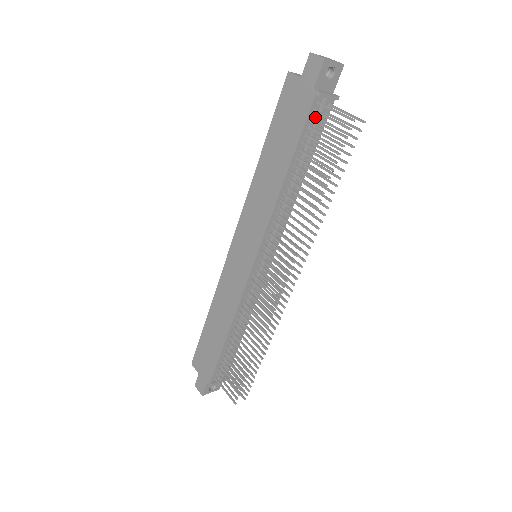
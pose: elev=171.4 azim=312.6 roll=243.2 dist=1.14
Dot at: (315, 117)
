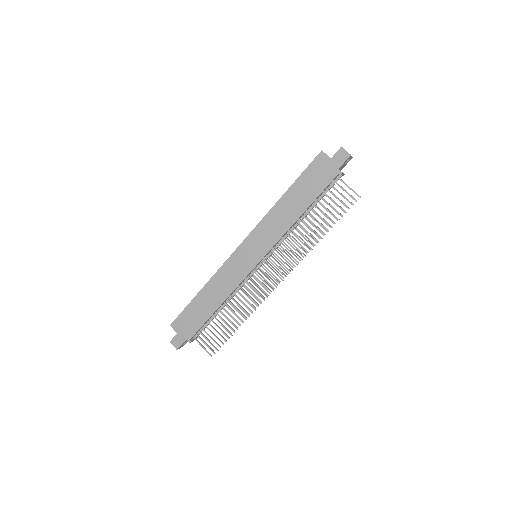
Dot at: (331, 183)
